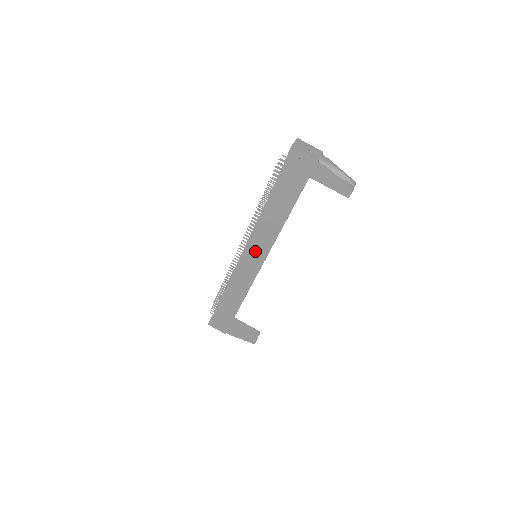
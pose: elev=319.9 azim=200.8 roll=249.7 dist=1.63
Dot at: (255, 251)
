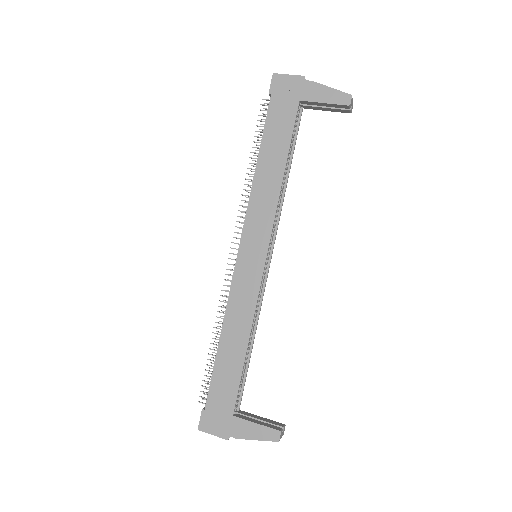
Dot at: (253, 238)
